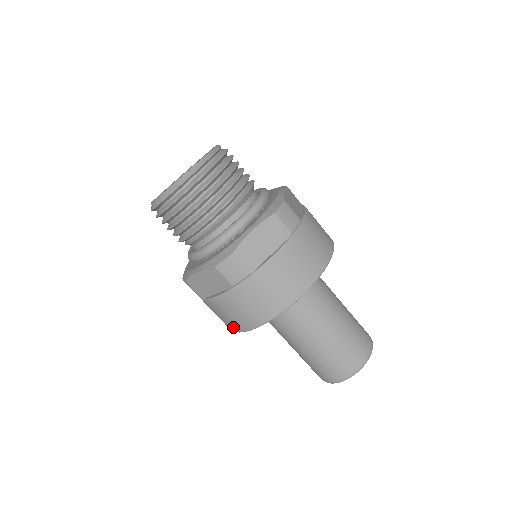
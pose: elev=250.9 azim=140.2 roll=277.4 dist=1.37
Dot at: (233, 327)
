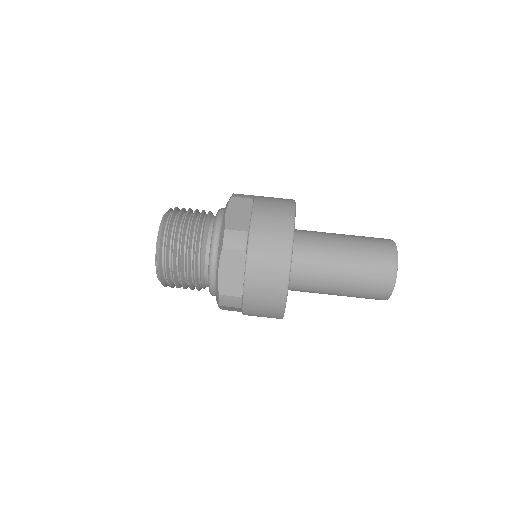
Dot at: (279, 293)
